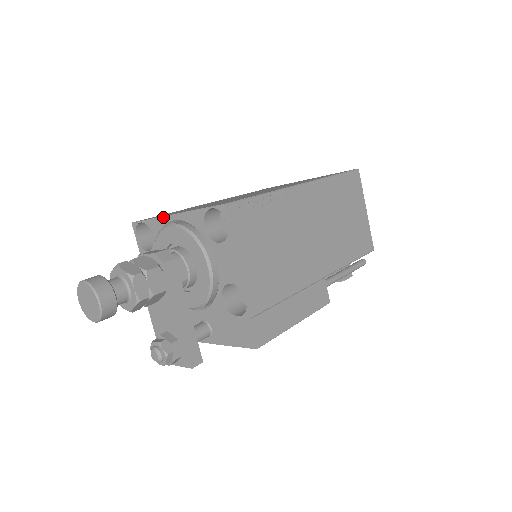
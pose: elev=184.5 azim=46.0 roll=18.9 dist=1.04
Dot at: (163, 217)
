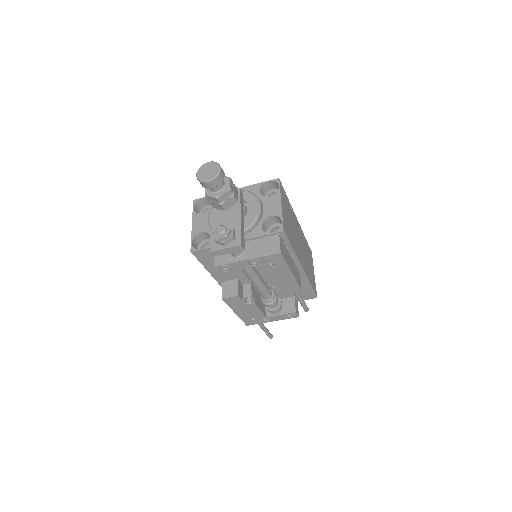
Dot at: occluded
